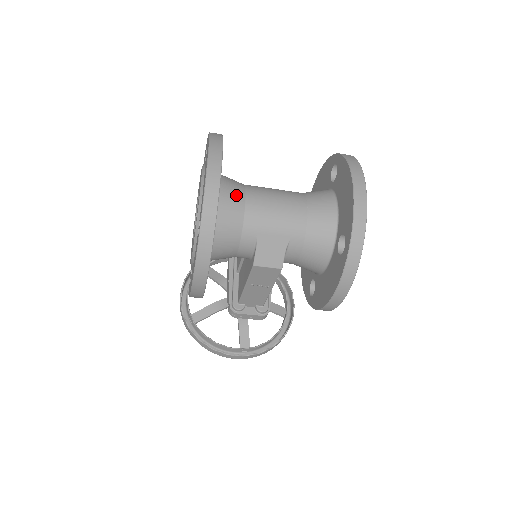
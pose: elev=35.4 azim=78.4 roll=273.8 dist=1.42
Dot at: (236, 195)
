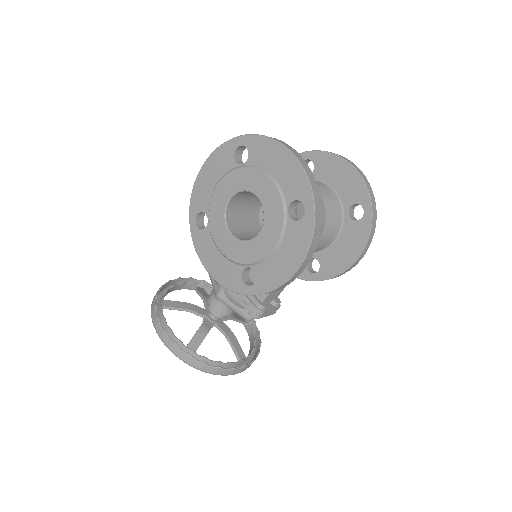
Dot at: occluded
